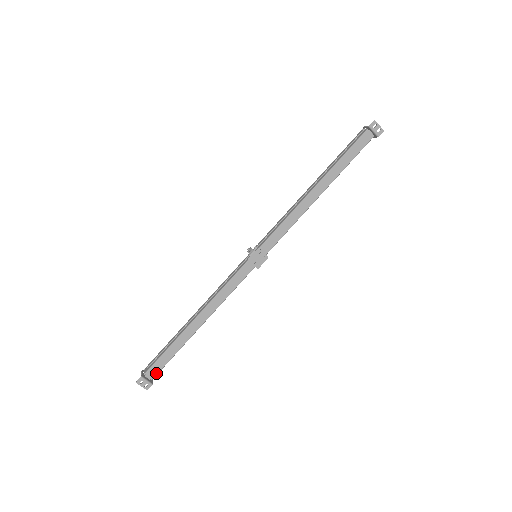
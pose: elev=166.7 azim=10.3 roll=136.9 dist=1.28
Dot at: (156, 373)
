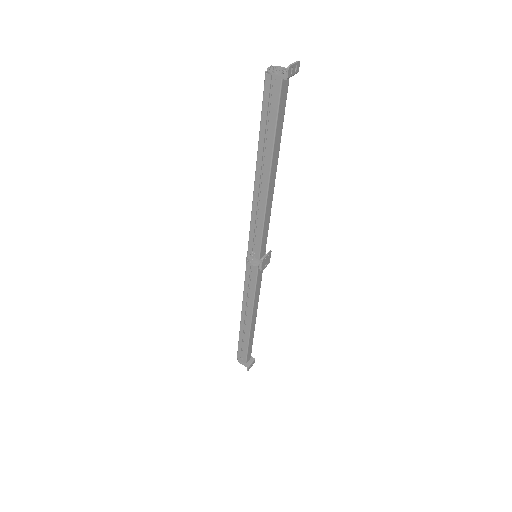
Dot at: (250, 355)
